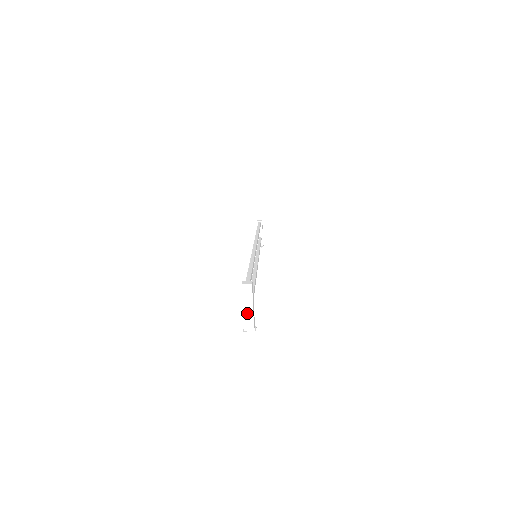
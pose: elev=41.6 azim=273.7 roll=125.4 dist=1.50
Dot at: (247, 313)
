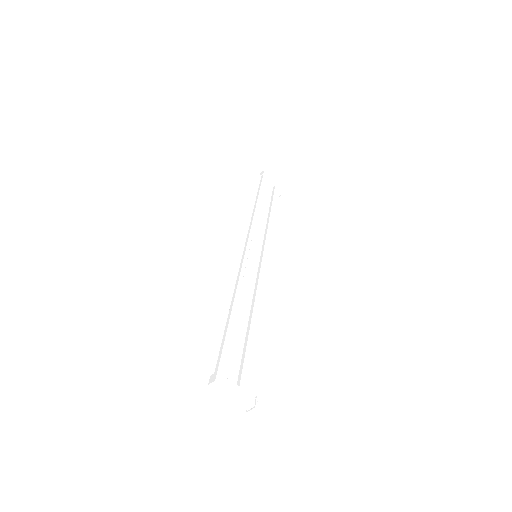
Dot at: (235, 399)
